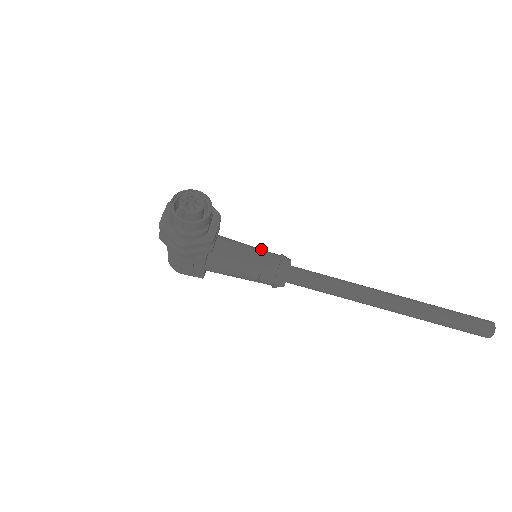
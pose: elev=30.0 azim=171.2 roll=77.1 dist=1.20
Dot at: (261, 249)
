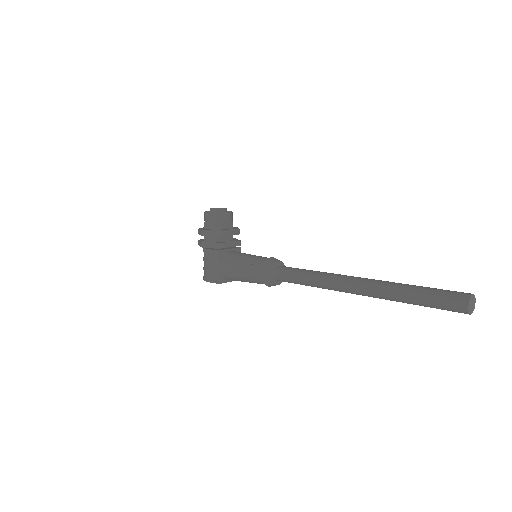
Dot at: occluded
